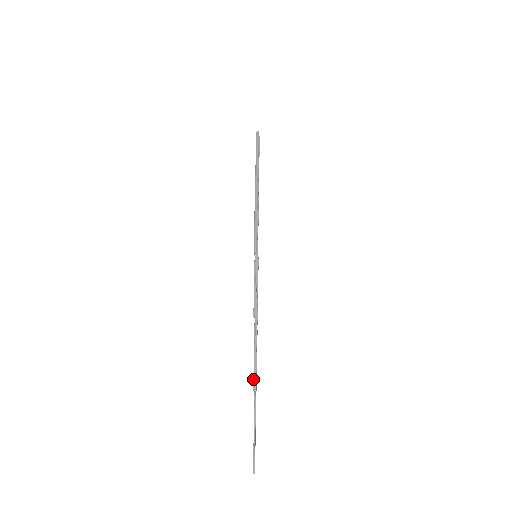
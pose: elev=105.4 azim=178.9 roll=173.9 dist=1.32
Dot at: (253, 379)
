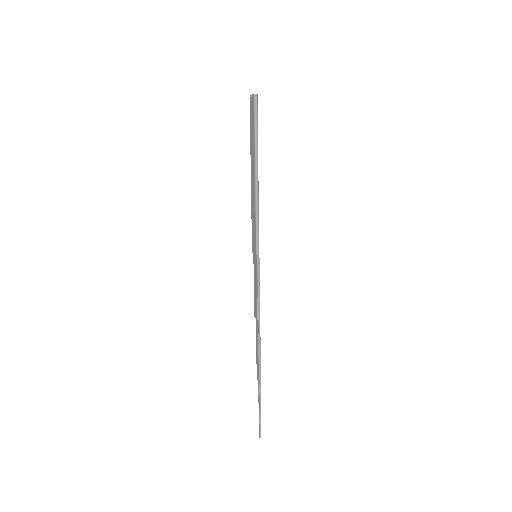
Dot at: (258, 372)
